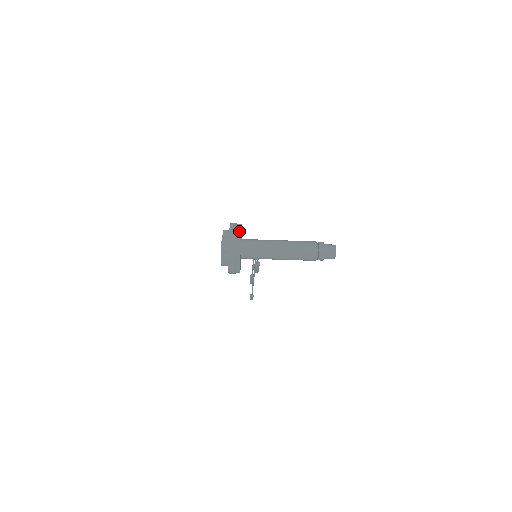
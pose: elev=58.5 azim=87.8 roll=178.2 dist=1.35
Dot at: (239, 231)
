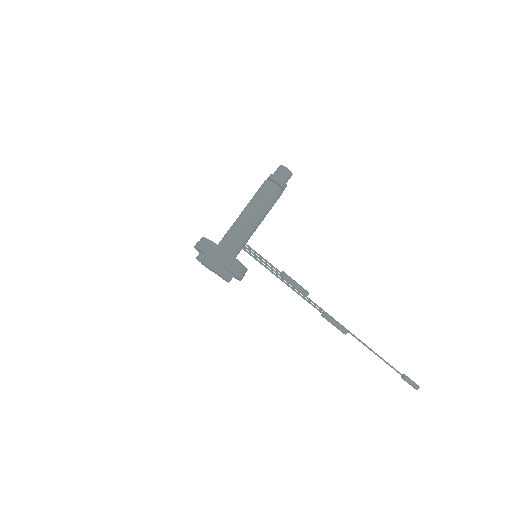
Dot at: occluded
